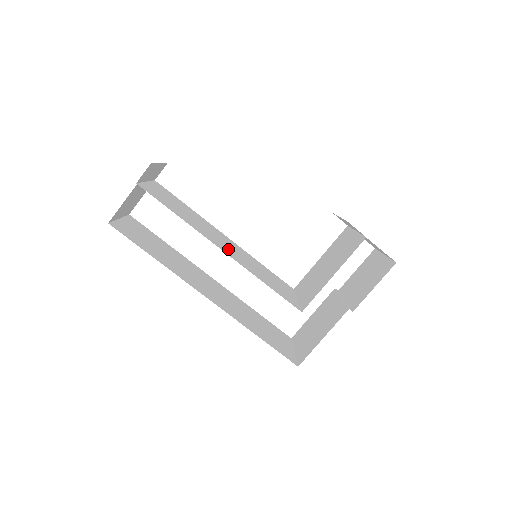
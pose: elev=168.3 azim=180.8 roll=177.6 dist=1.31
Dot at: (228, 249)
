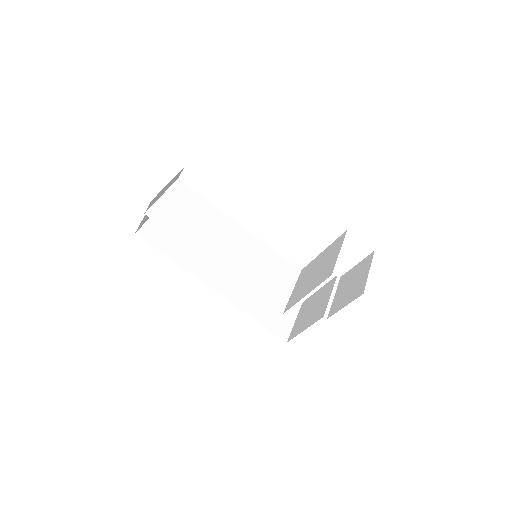
Dot at: (228, 255)
